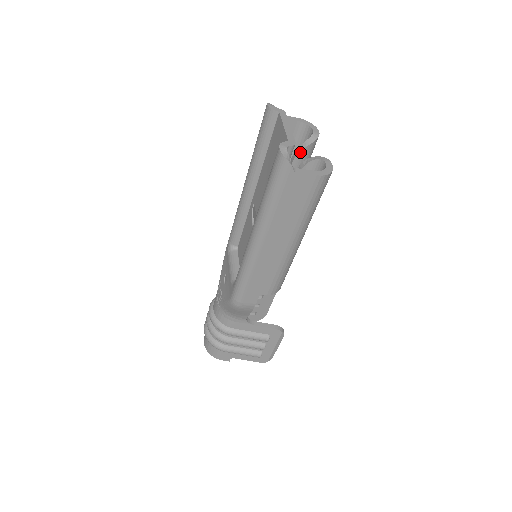
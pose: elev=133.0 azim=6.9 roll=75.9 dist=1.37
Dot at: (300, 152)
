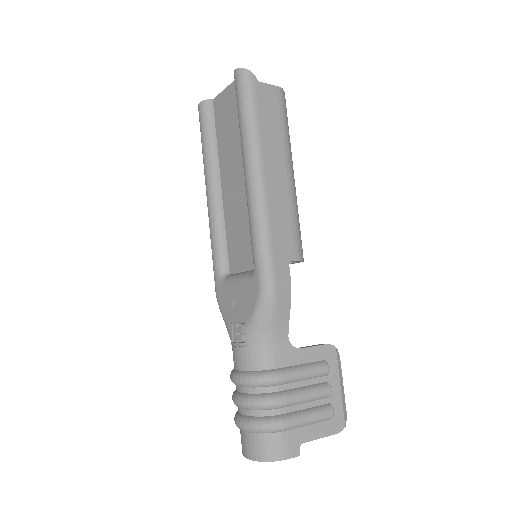
Dot at: occluded
